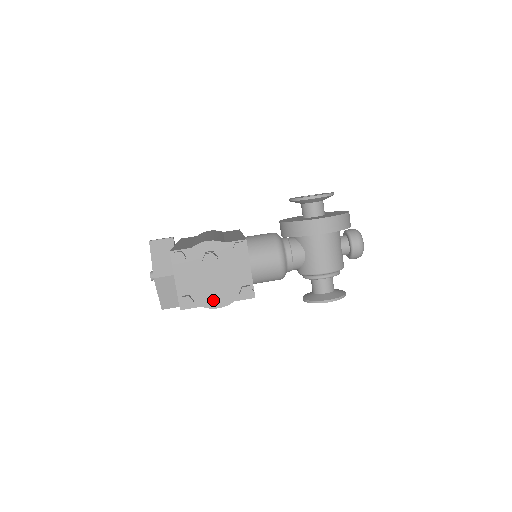
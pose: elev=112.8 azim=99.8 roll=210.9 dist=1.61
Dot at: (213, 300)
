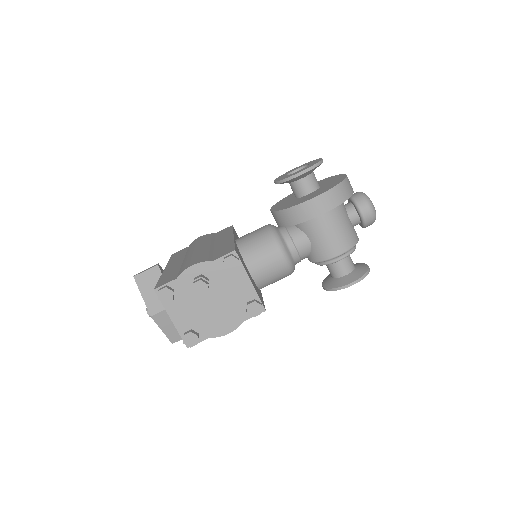
Dot at: (220, 327)
